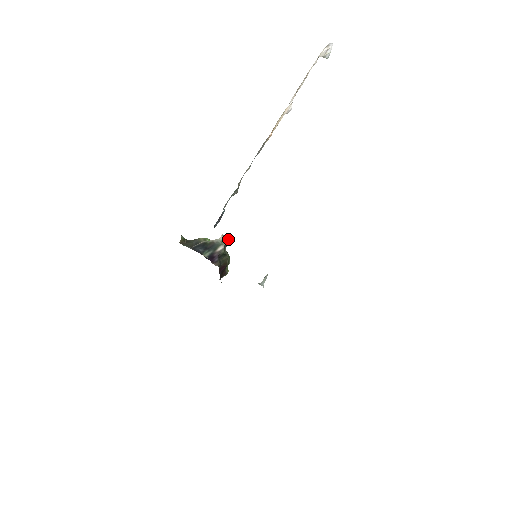
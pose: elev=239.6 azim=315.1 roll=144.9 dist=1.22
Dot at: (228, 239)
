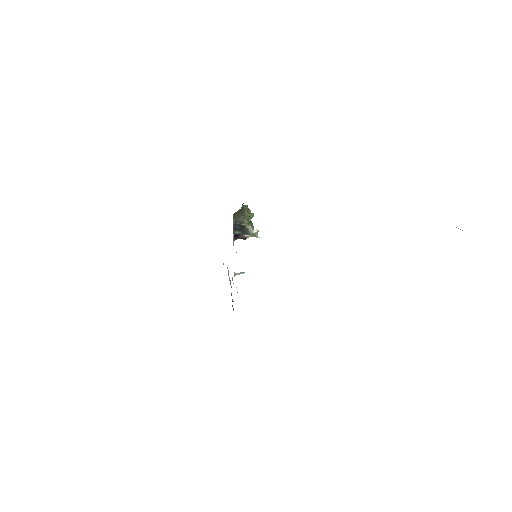
Dot at: (257, 236)
